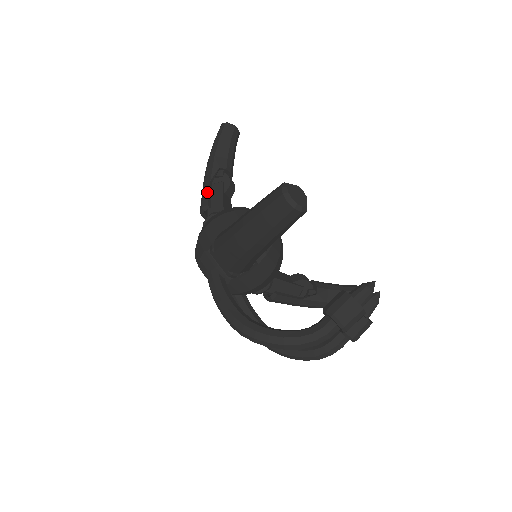
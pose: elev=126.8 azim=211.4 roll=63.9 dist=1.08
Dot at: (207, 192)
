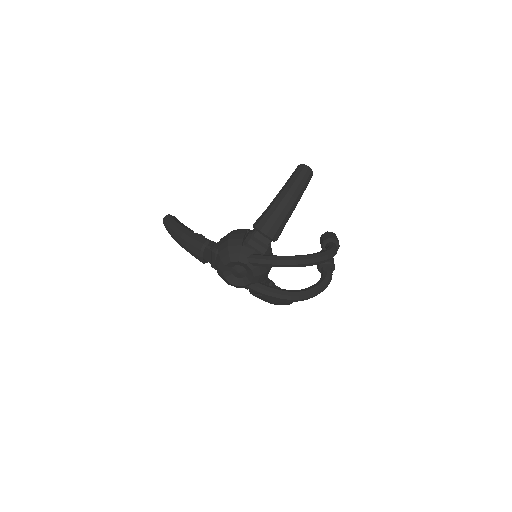
Dot at: (199, 237)
